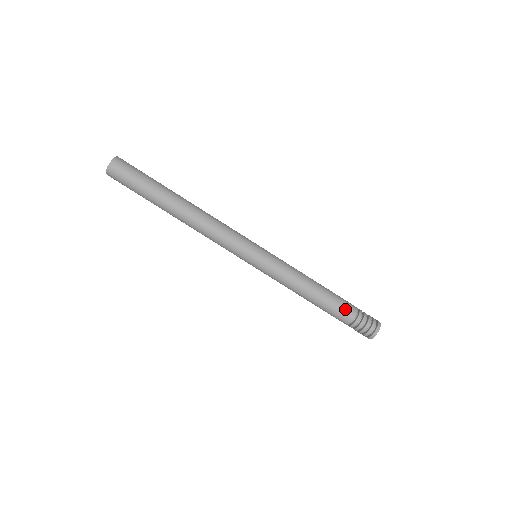
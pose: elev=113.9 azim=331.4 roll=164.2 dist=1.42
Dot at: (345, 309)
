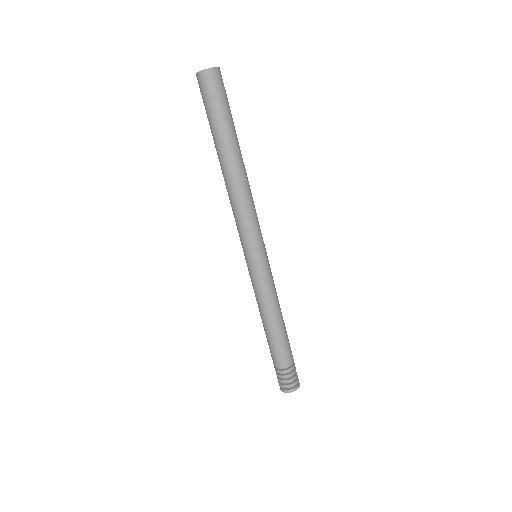
Dot at: (291, 351)
